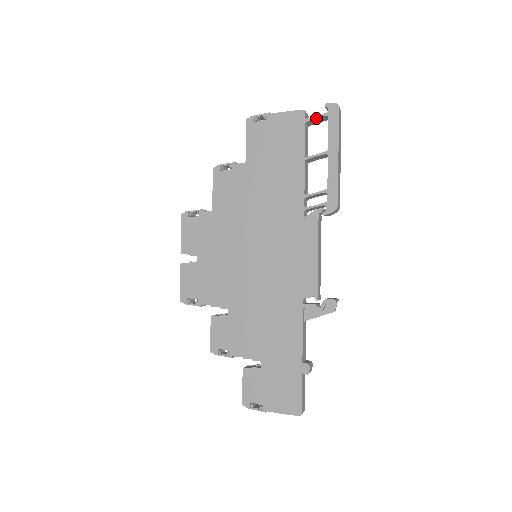
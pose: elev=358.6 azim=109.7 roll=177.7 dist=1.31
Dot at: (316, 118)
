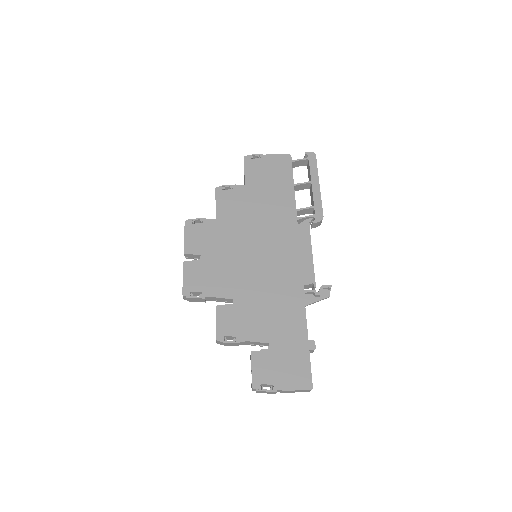
Dot at: (300, 160)
